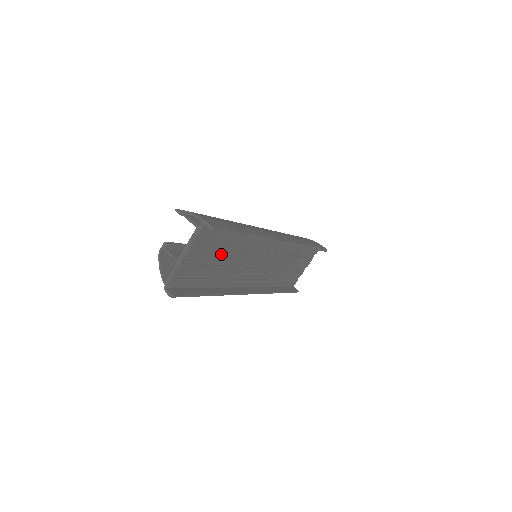
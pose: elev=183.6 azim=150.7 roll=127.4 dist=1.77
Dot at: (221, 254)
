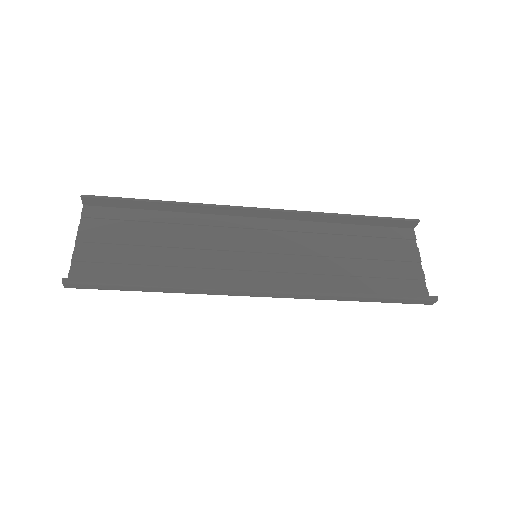
Dot at: (147, 240)
